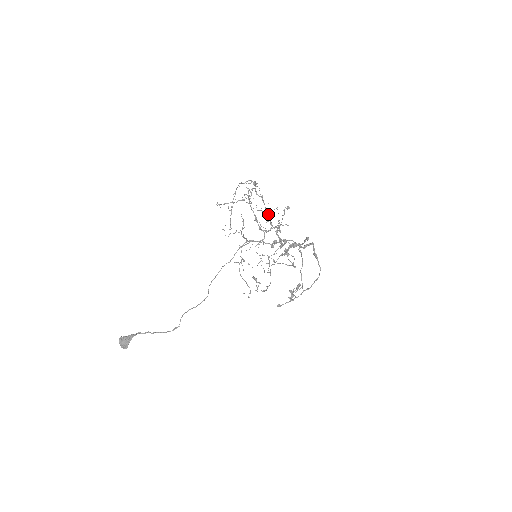
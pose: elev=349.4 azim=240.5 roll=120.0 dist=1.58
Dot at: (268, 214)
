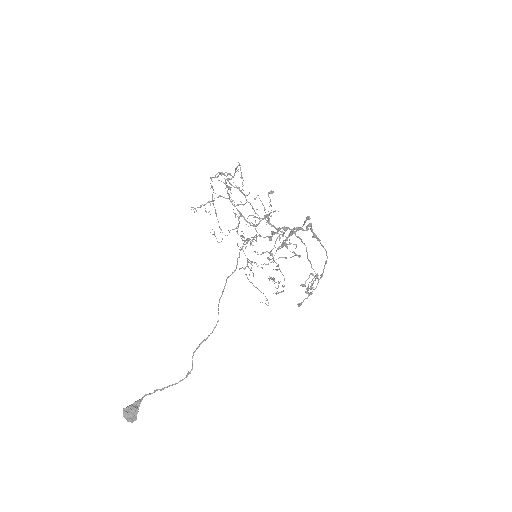
Dot at: (251, 205)
